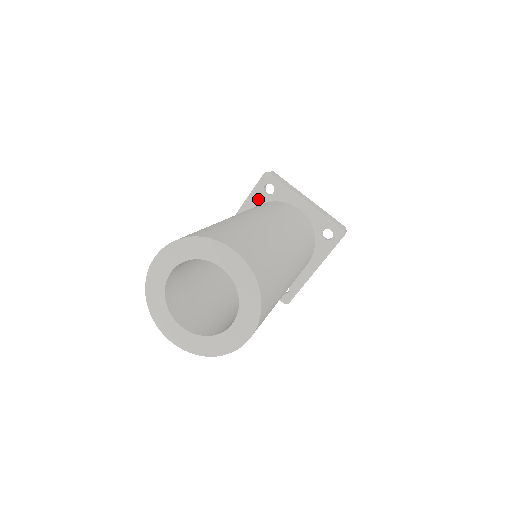
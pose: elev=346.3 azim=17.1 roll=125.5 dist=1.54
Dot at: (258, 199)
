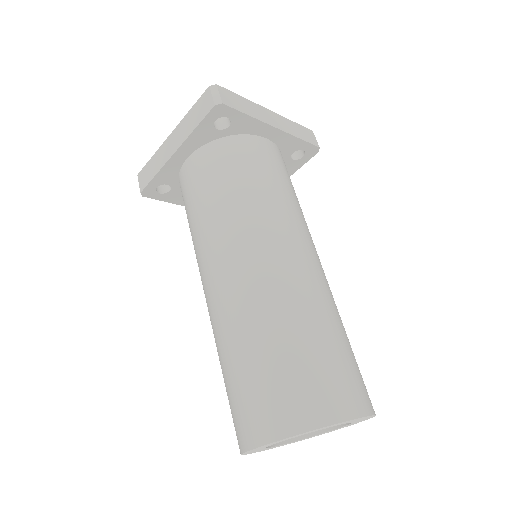
Dot at: (205, 137)
